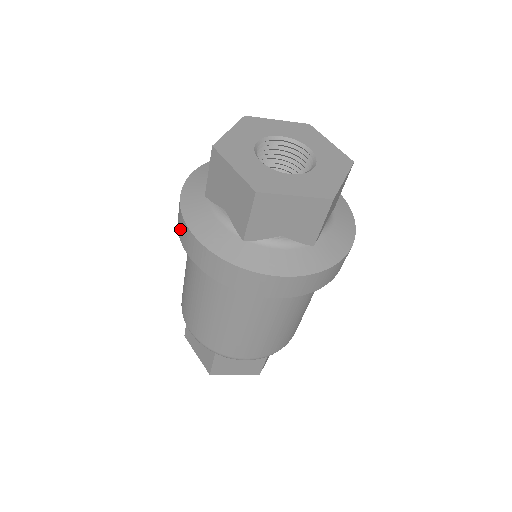
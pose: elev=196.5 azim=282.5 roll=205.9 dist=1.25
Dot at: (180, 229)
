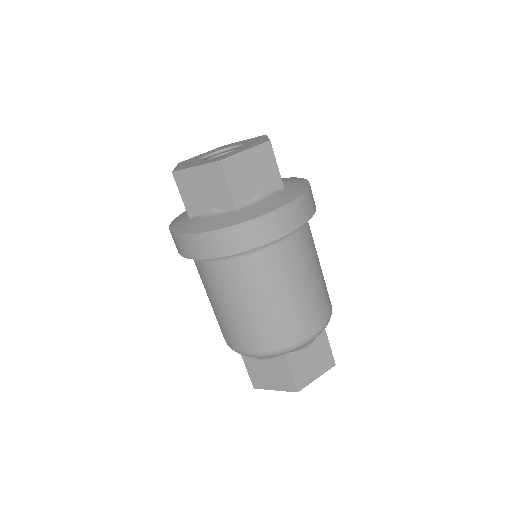
Dot at: occluded
